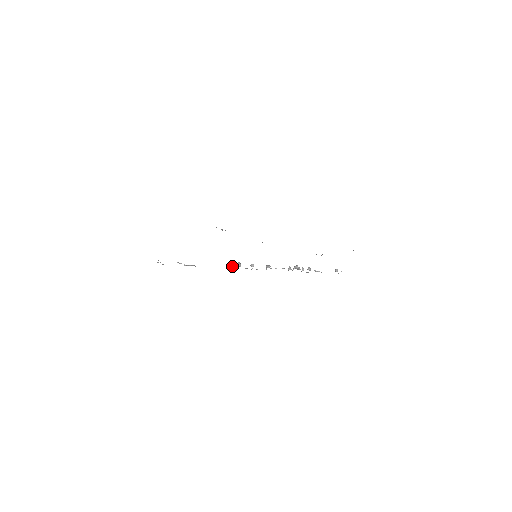
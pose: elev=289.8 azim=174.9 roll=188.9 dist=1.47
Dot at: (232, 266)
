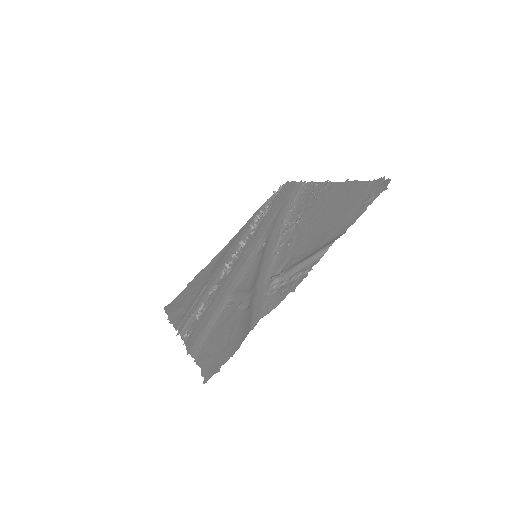
Dot at: (223, 272)
